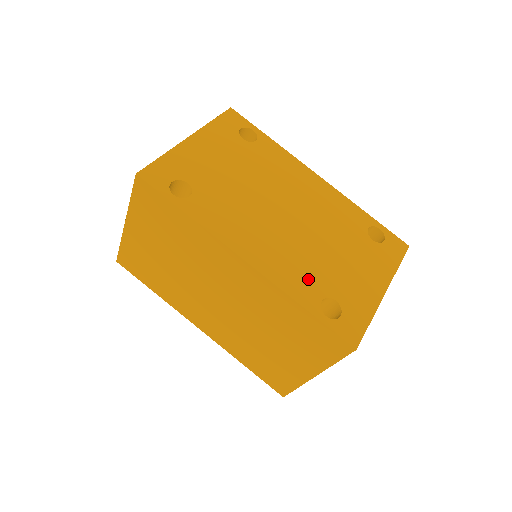
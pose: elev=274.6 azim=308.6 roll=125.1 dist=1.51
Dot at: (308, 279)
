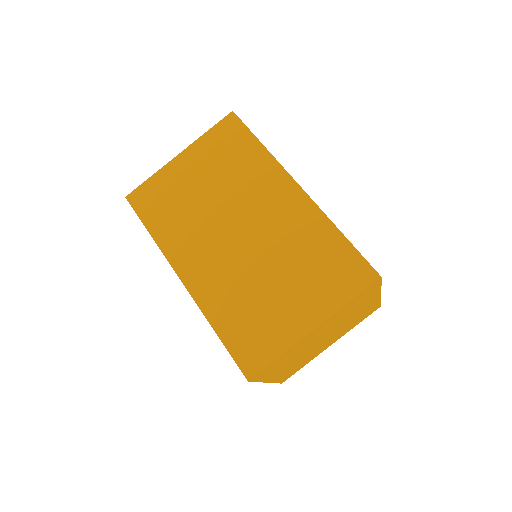
Dot at: occluded
